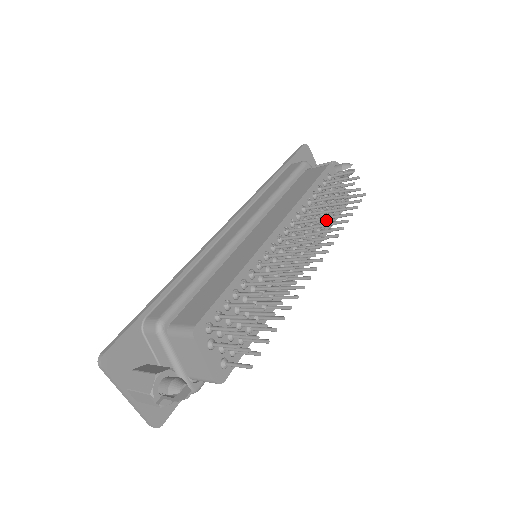
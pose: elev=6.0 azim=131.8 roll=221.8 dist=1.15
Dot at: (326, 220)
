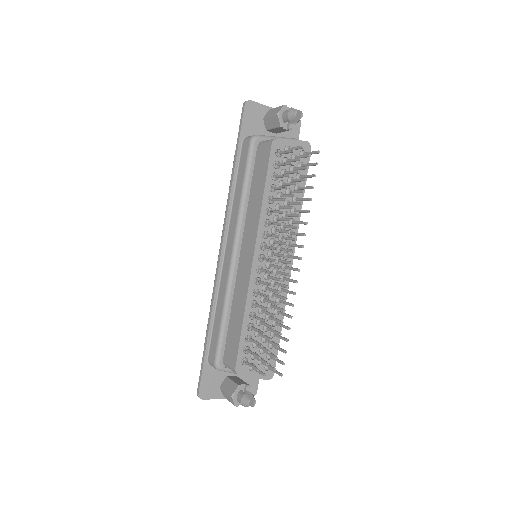
Dot at: (295, 193)
